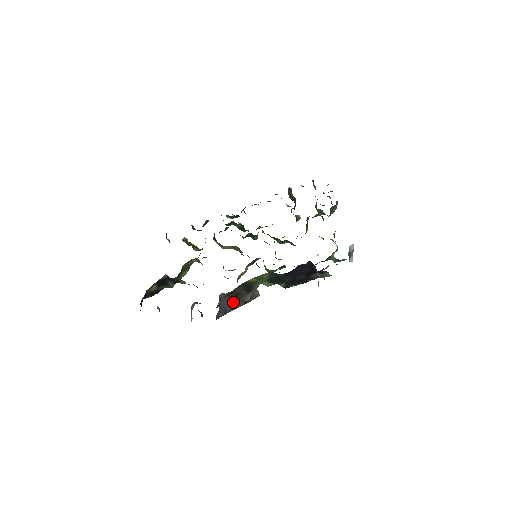
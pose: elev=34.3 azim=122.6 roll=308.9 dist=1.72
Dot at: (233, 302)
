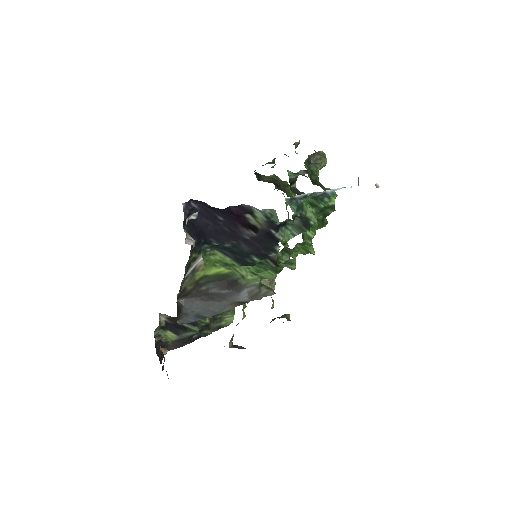
Dot at: (213, 305)
